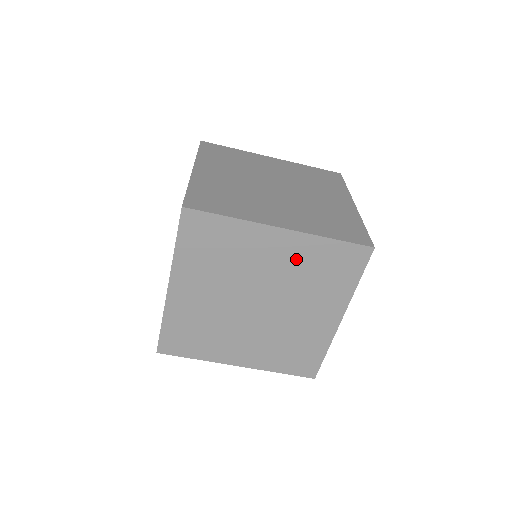
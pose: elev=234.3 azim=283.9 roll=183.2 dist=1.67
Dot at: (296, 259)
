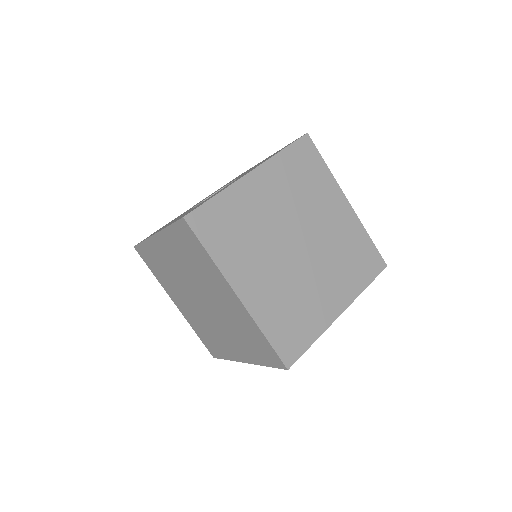
Dot at: (237, 316)
